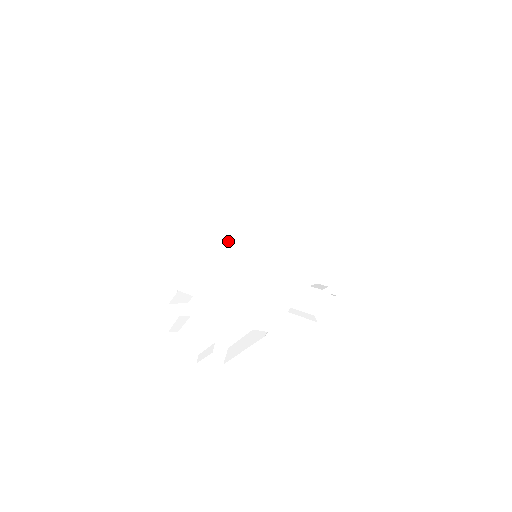
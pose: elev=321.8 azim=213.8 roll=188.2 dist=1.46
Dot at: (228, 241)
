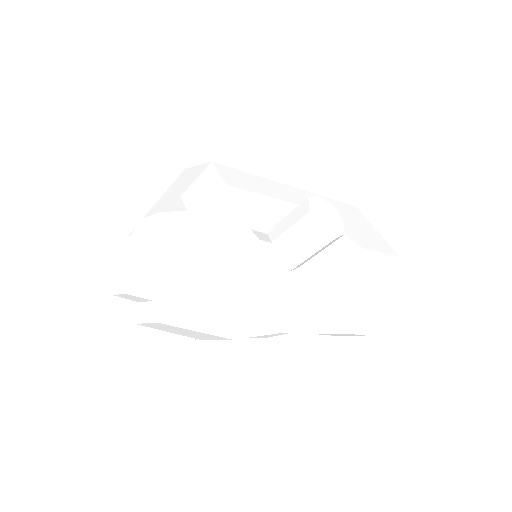
Dot at: occluded
